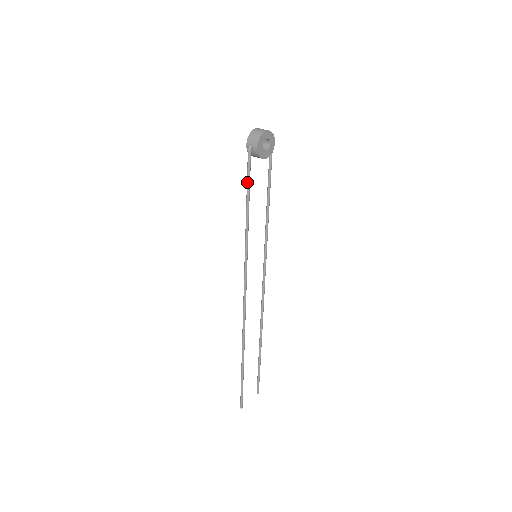
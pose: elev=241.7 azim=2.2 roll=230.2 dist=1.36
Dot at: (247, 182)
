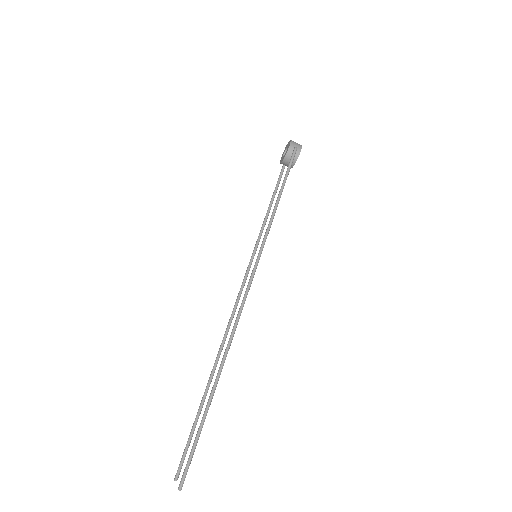
Dot at: (287, 174)
